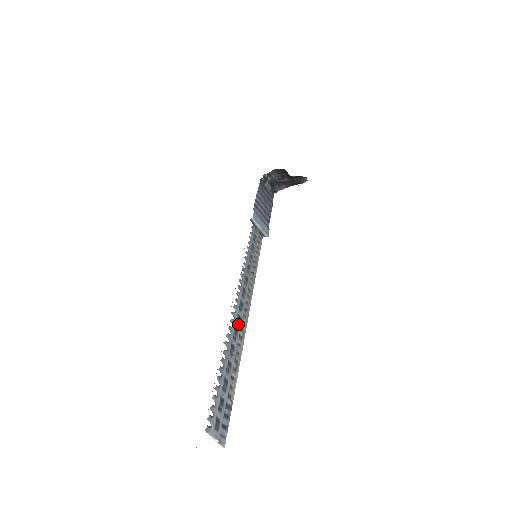
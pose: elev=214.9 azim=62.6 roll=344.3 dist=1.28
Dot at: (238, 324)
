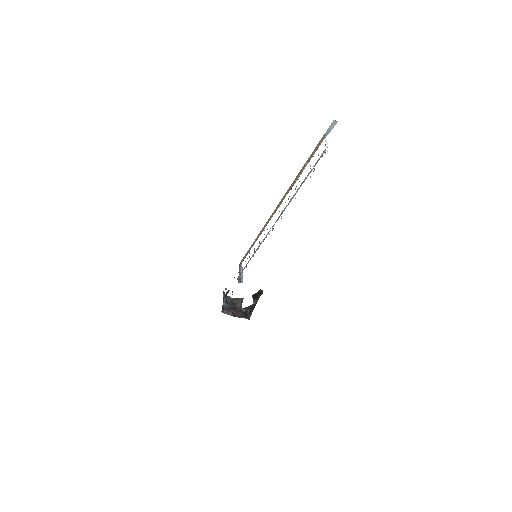
Dot at: occluded
